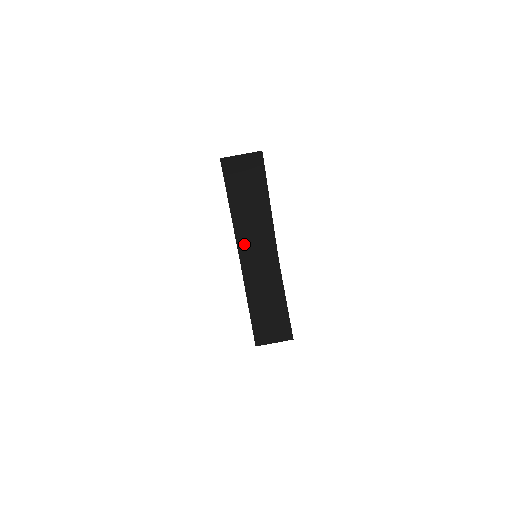
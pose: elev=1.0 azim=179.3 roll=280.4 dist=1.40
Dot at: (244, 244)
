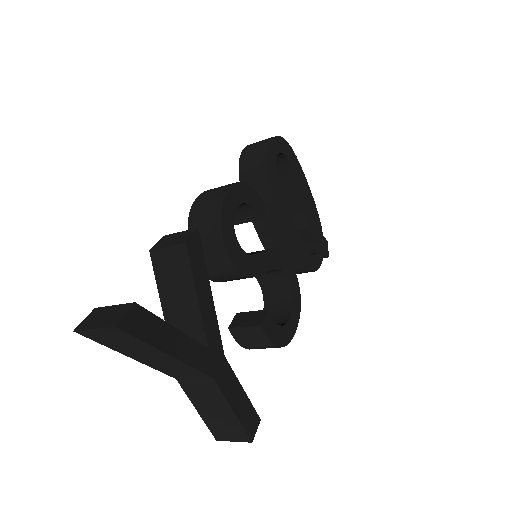
Dot at: (164, 370)
